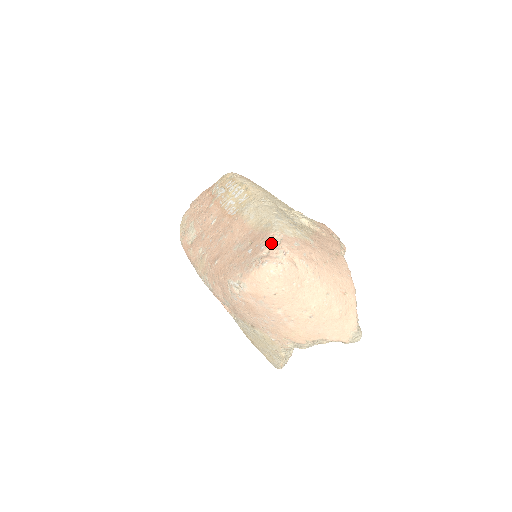
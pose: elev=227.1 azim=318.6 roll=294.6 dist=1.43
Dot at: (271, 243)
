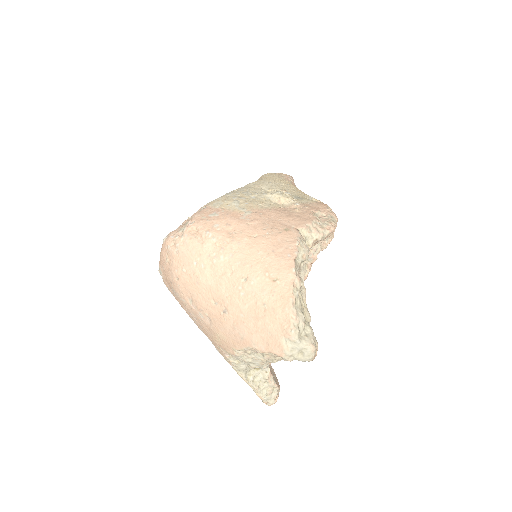
Dot at: (190, 217)
